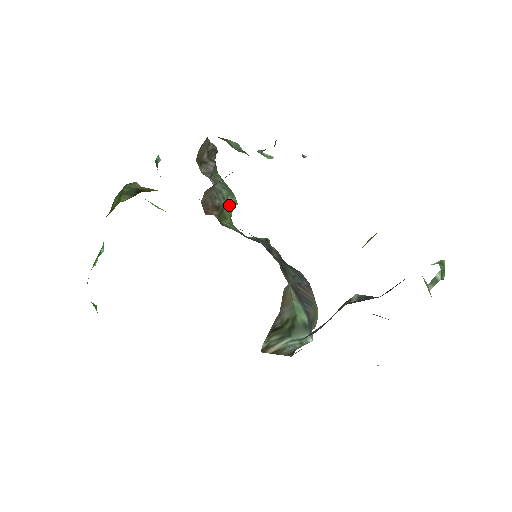
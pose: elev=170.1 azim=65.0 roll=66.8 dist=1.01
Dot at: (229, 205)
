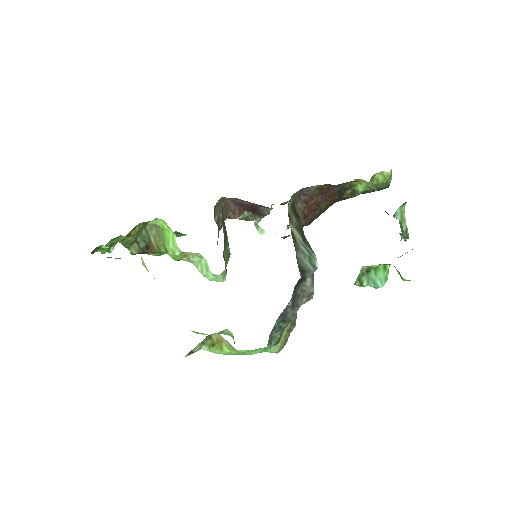
Dot at: (227, 253)
